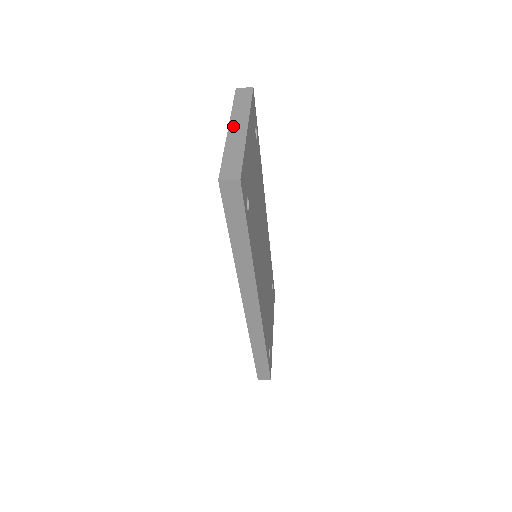
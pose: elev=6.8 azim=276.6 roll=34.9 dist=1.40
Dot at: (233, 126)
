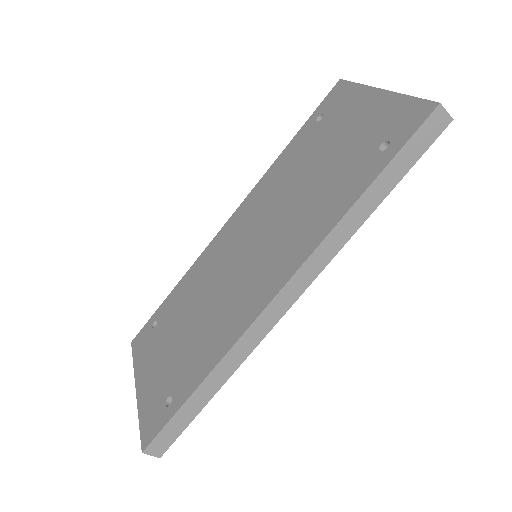
Dot at: occluded
